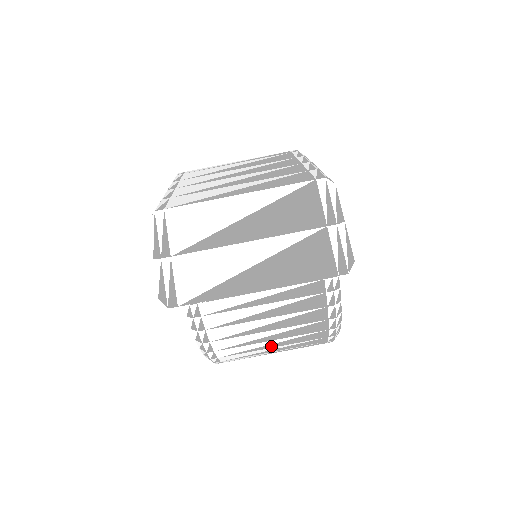
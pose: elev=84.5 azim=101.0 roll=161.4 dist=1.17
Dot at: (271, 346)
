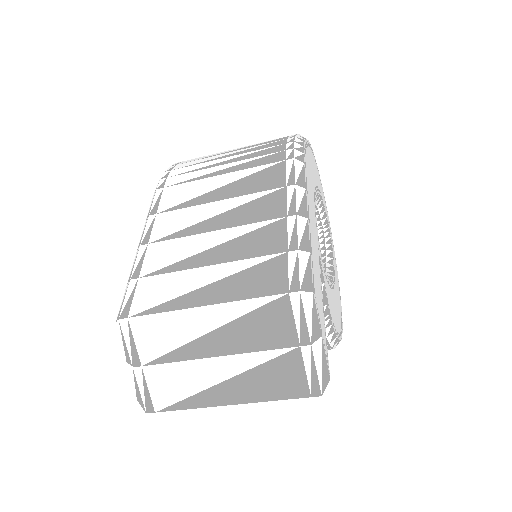
Dot at: occluded
